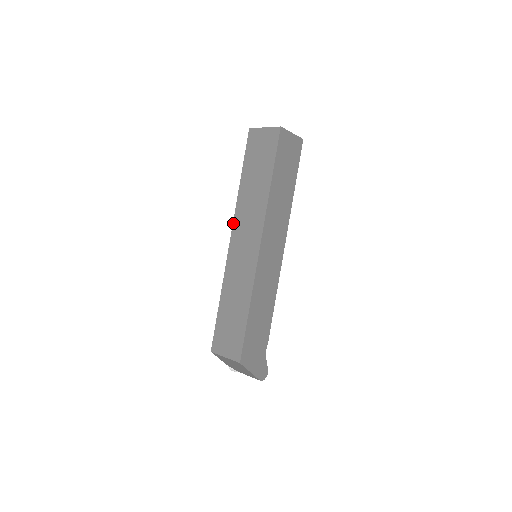
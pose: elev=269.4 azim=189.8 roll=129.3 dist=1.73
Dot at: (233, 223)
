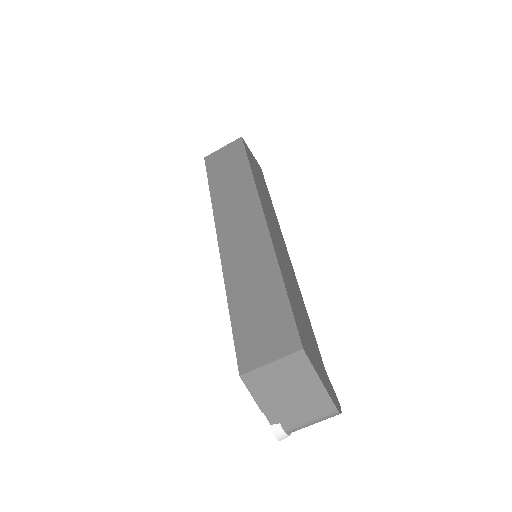
Dot at: (215, 224)
